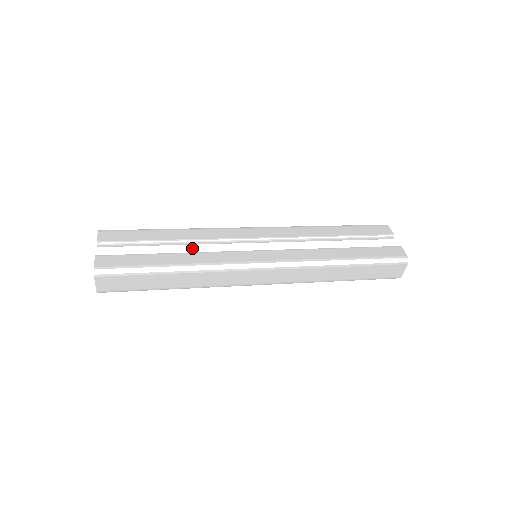
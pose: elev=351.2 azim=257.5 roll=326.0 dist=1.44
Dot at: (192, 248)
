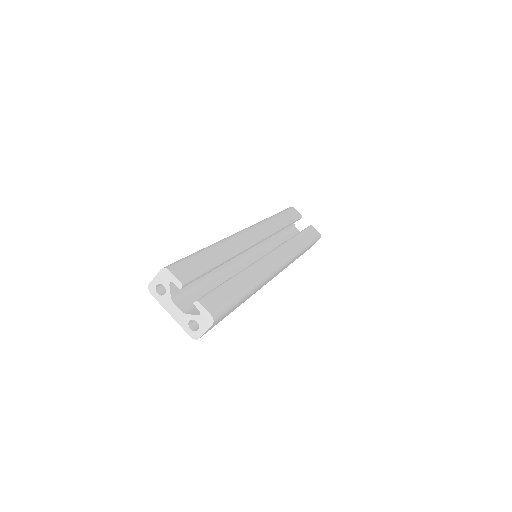
Dot at: occluded
